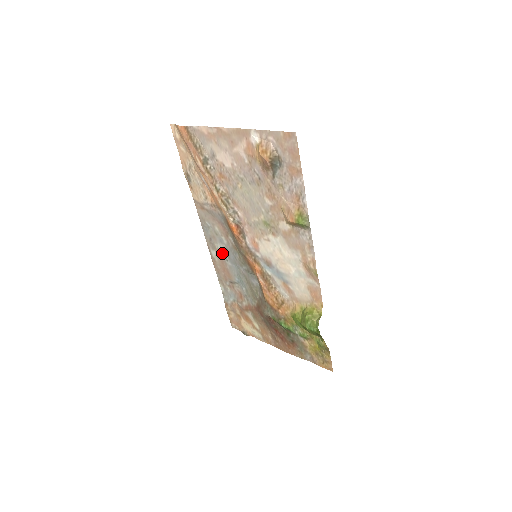
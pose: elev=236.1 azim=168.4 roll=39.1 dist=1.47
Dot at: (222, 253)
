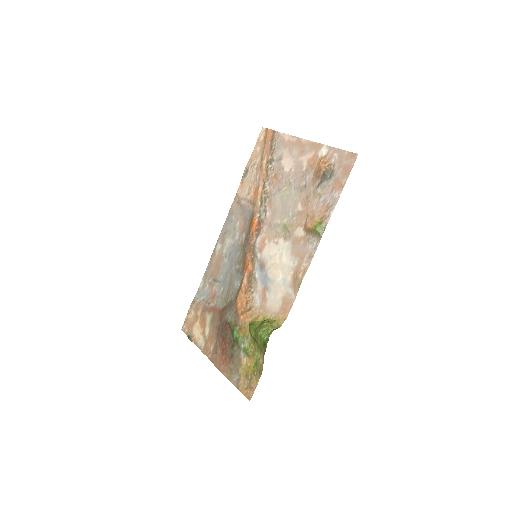
Dot at: (226, 249)
